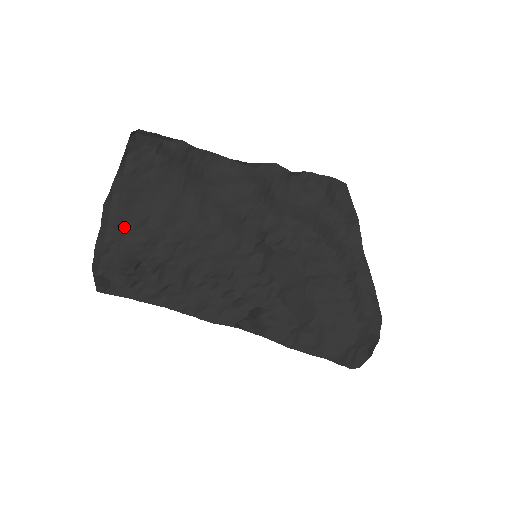
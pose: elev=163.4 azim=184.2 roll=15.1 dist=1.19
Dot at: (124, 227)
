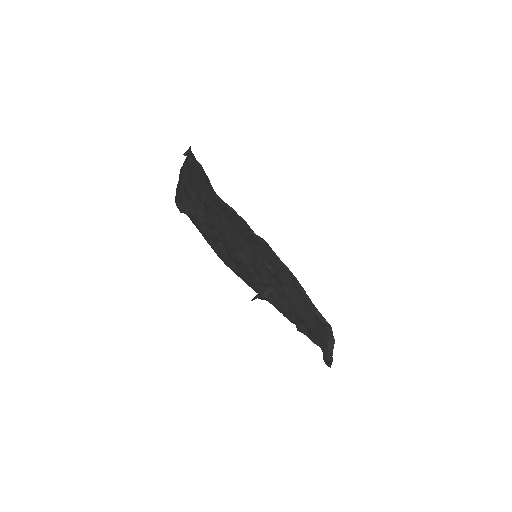
Dot at: (189, 191)
